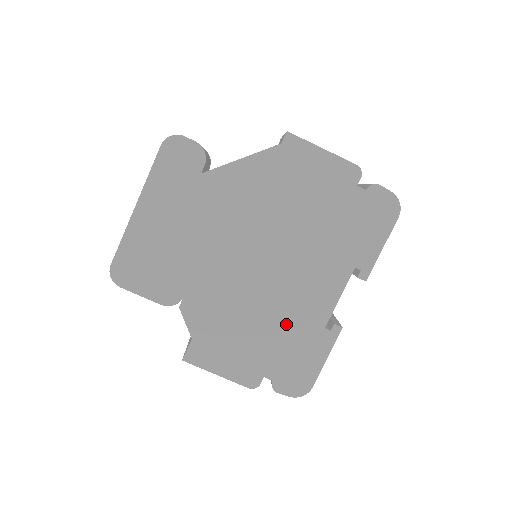
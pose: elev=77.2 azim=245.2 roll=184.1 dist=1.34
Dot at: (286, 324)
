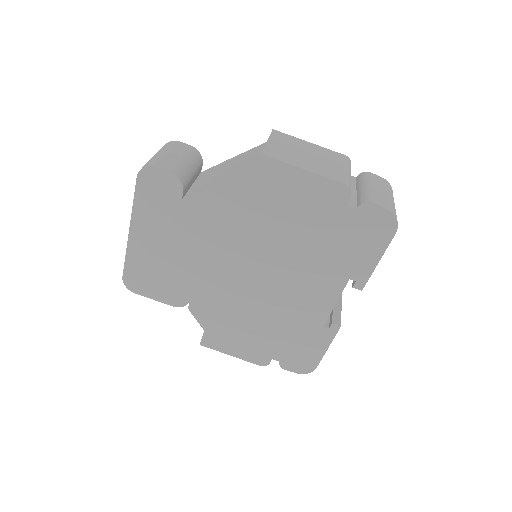
Dot at: (286, 322)
